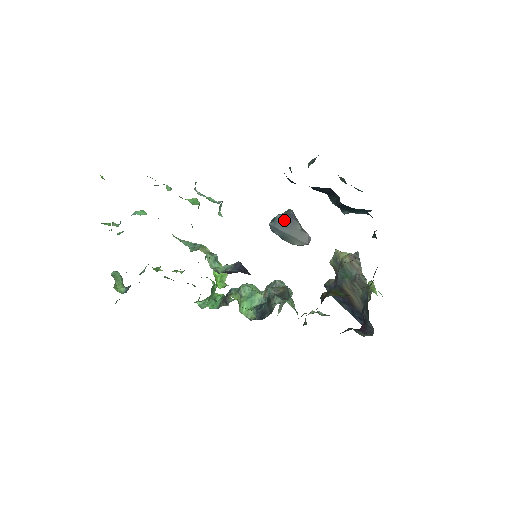
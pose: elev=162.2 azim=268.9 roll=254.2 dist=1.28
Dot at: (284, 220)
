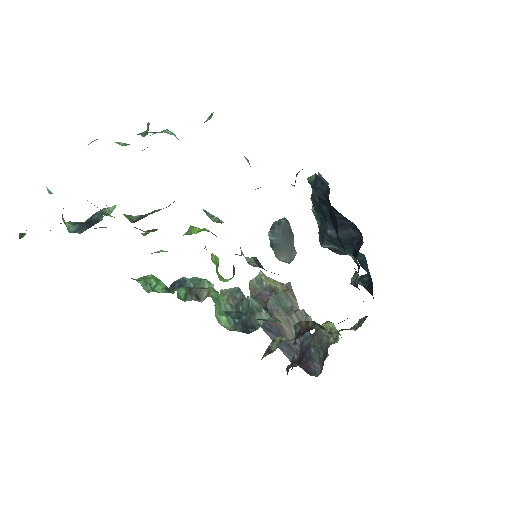
Dot at: (287, 229)
